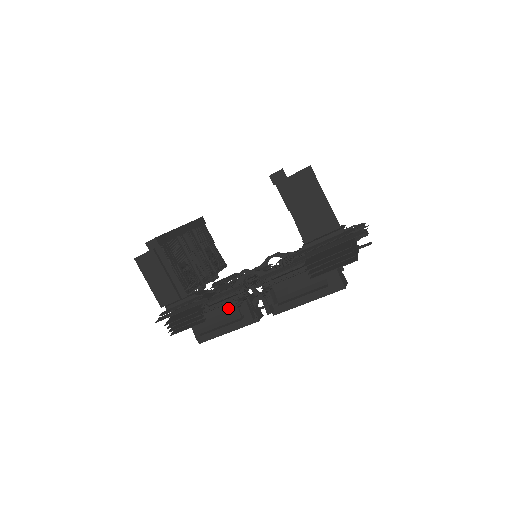
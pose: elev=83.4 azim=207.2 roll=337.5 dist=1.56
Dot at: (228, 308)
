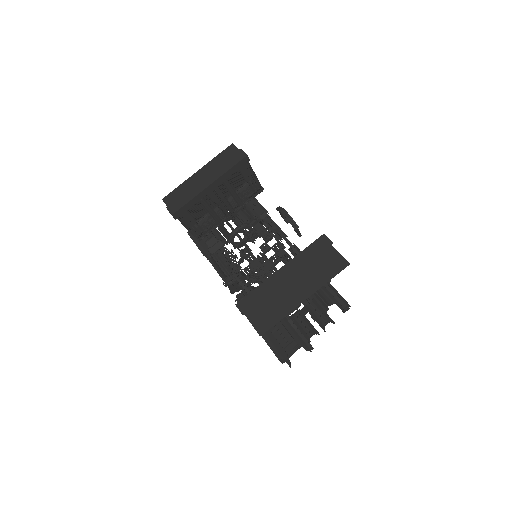
Dot at: (222, 271)
